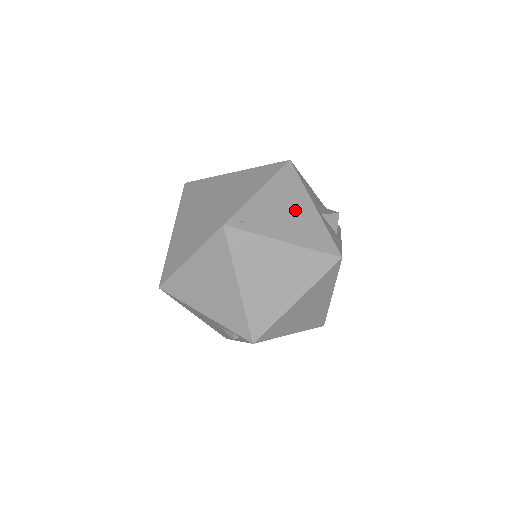
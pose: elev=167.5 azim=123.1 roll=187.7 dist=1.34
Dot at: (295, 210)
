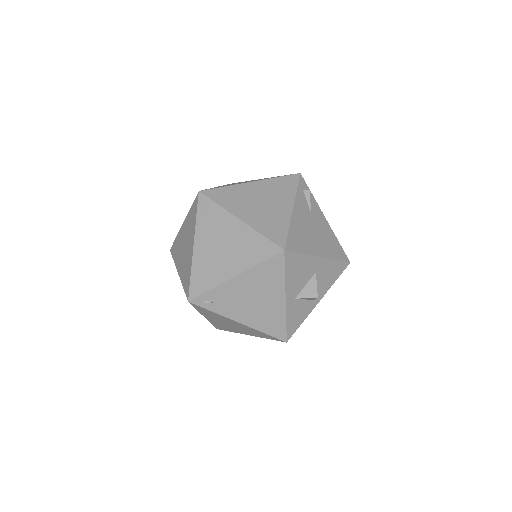
Dot at: (262, 300)
